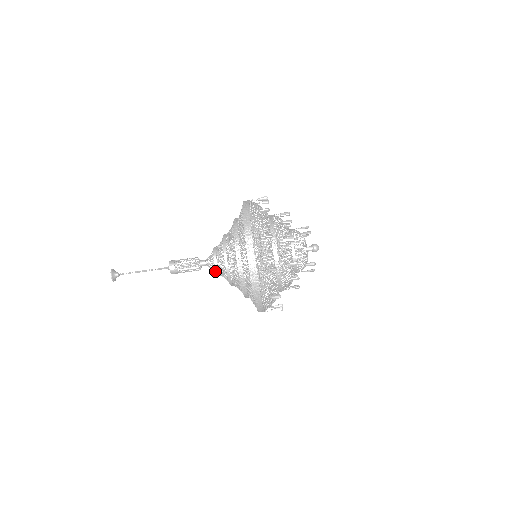
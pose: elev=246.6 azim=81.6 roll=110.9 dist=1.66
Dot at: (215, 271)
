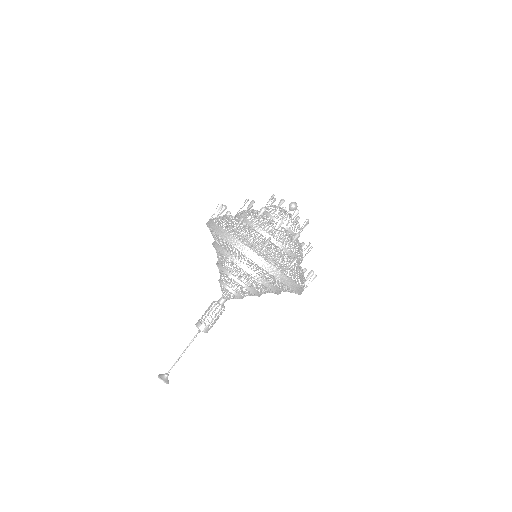
Dot at: (232, 296)
